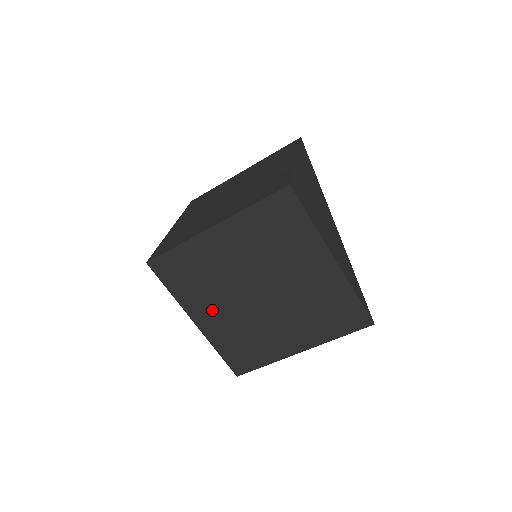
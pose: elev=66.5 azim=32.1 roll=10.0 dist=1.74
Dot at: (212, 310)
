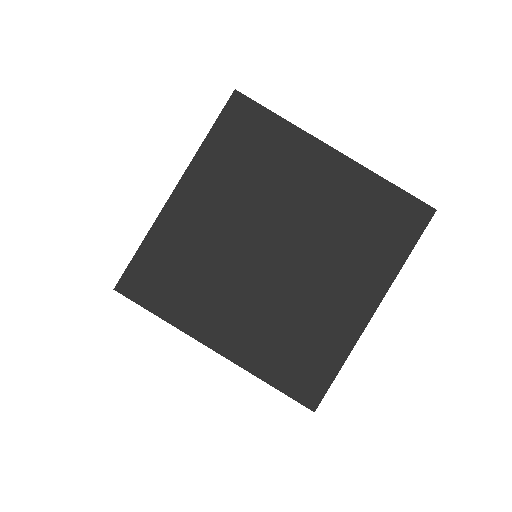
Dot at: (227, 314)
